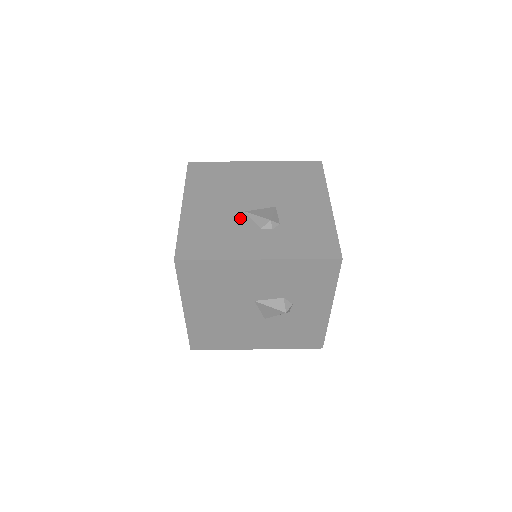
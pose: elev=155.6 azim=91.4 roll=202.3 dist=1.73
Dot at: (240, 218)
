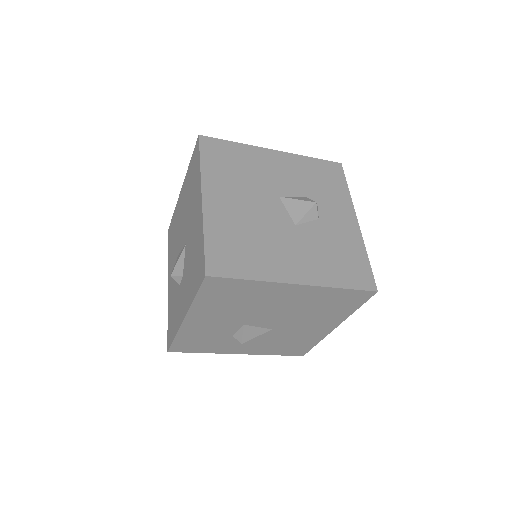
Dot at: occluded
